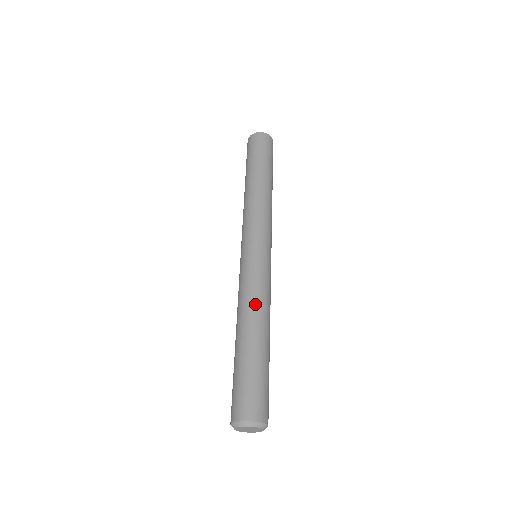
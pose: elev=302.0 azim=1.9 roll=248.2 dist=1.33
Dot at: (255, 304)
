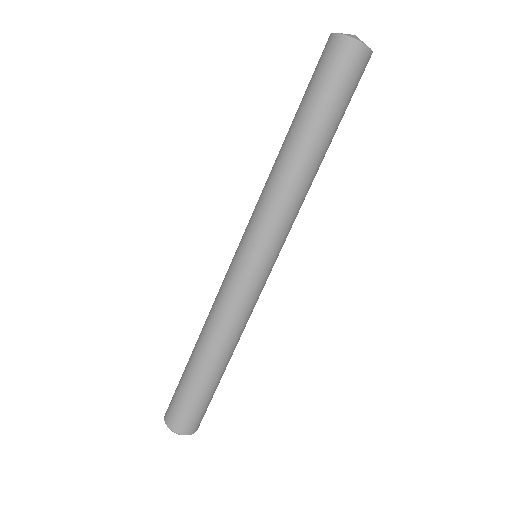
Dot at: (211, 323)
